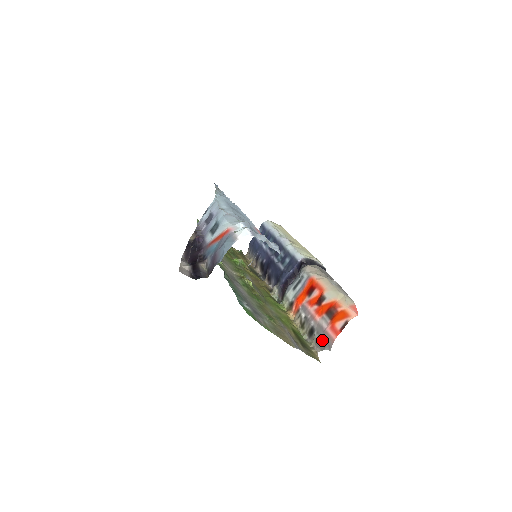
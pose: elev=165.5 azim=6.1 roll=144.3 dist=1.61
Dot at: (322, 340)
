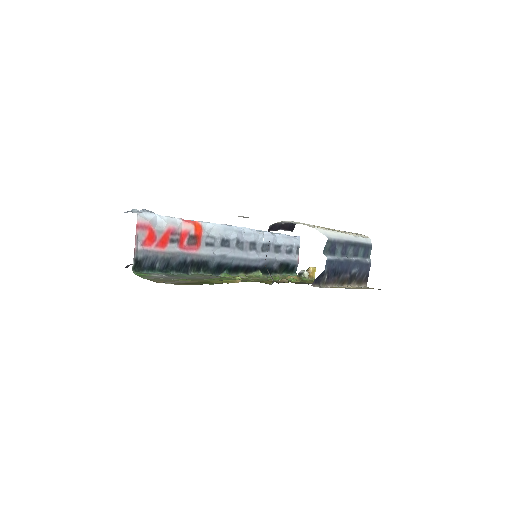
Dot at: occluded
